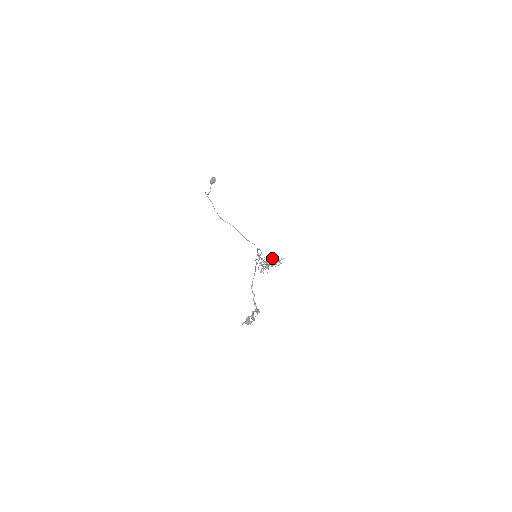
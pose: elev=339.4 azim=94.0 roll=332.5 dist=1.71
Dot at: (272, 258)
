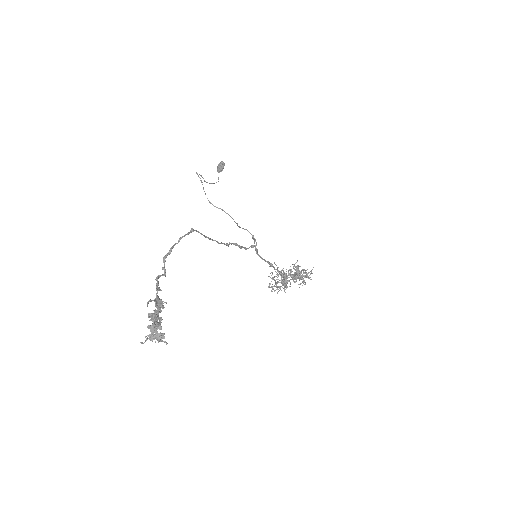
Dot at: (296, 271)
